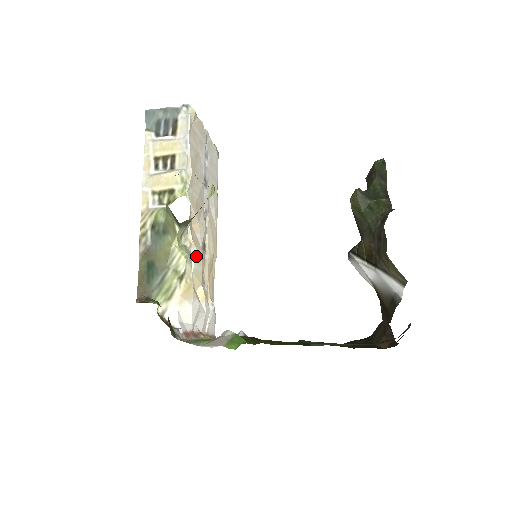
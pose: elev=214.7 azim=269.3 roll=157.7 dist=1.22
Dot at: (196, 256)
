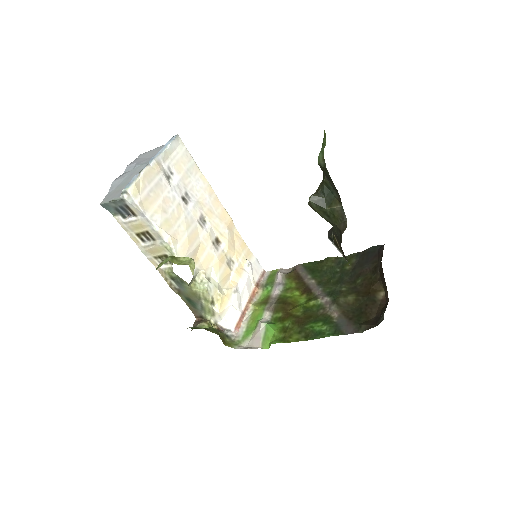
Dot at: (214, 270)
